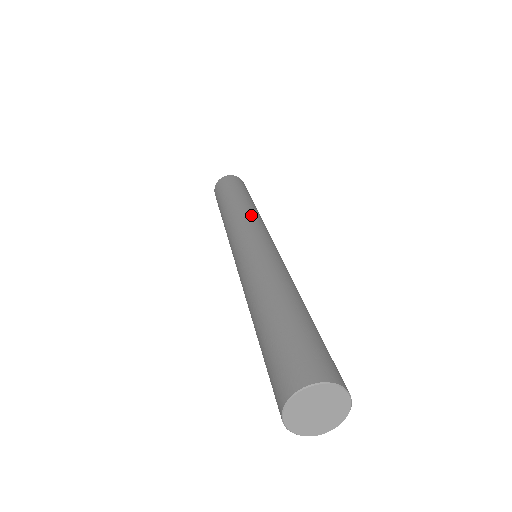
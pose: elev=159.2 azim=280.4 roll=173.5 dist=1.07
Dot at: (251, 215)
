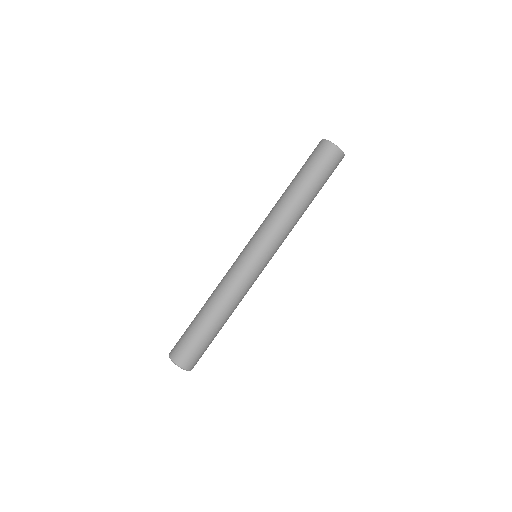
Dot at: occluded
